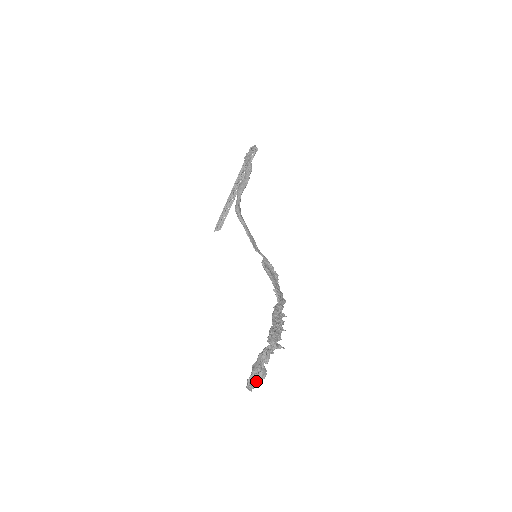
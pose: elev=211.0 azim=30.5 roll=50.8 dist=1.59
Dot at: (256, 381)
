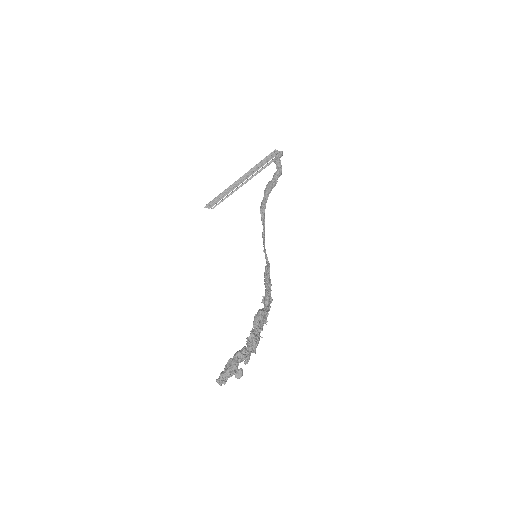
Dot at: (228, 377)
